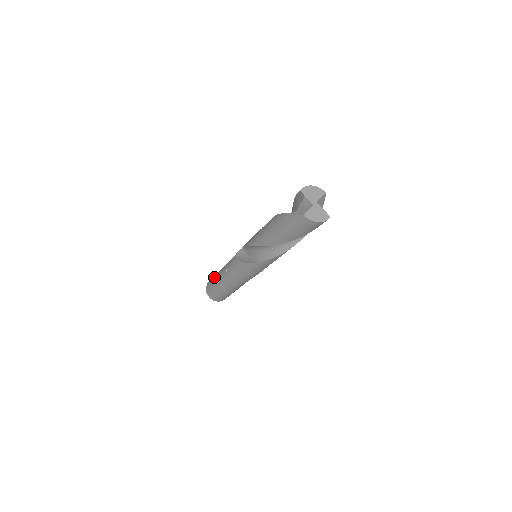
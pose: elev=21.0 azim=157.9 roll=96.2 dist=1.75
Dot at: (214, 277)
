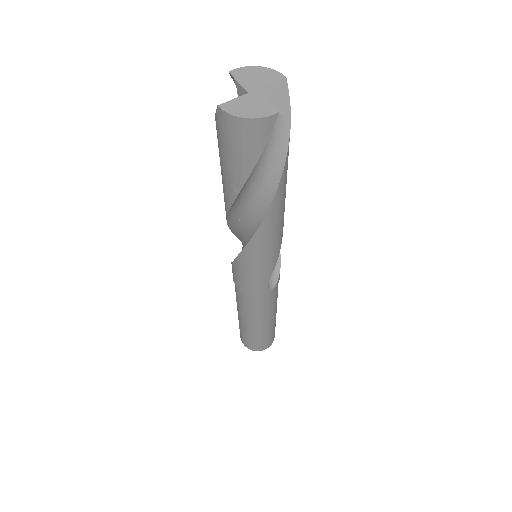
Dot at: occluded
